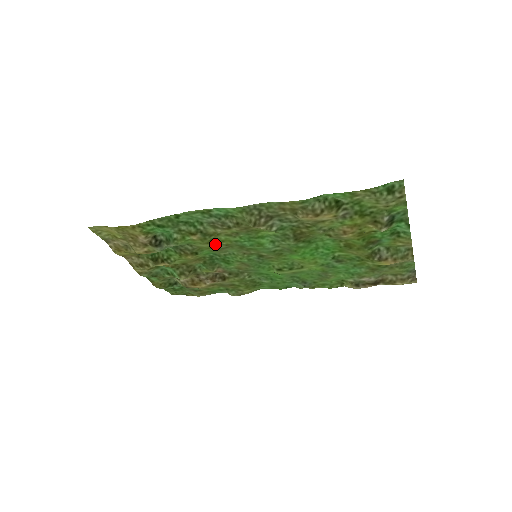
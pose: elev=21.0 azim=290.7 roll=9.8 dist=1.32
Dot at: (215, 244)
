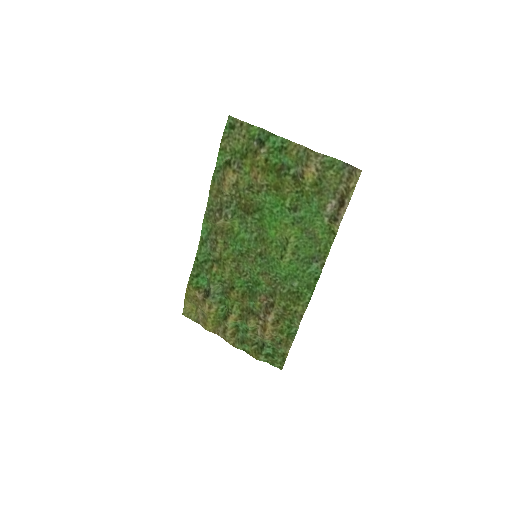
Dot at: (228, 265)
